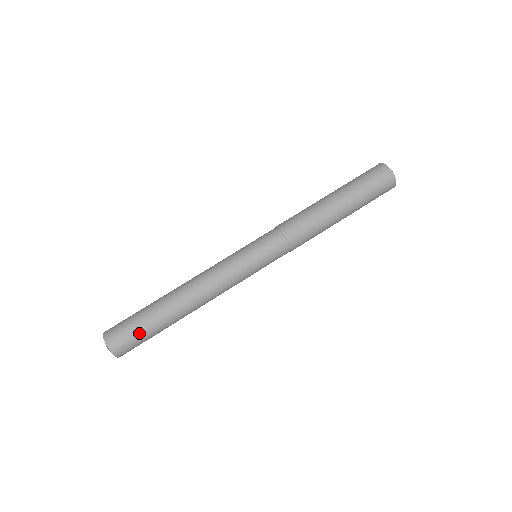
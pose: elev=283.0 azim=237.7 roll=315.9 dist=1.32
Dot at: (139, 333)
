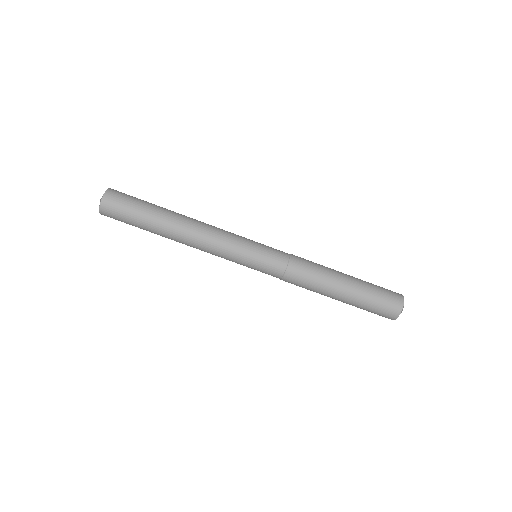
Dot at: (131, 211)
